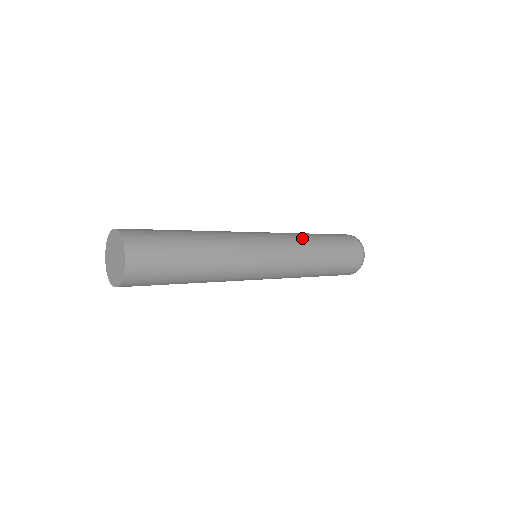
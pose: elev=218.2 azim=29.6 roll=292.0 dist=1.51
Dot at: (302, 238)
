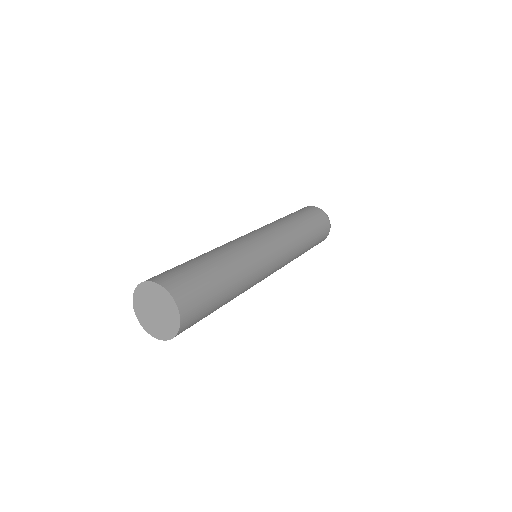
Dot at: occluded
